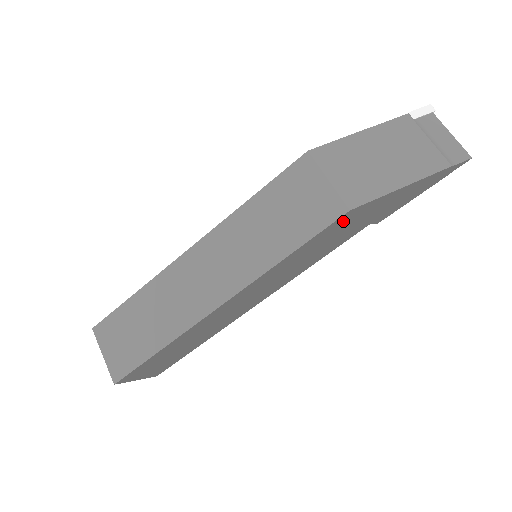
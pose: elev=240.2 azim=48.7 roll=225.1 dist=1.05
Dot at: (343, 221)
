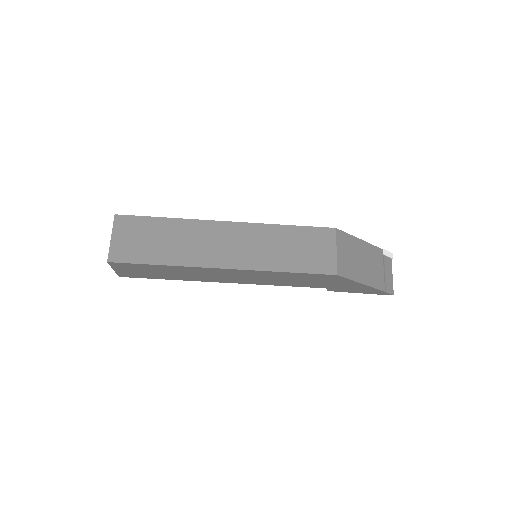
Dot at: (327, 277)
